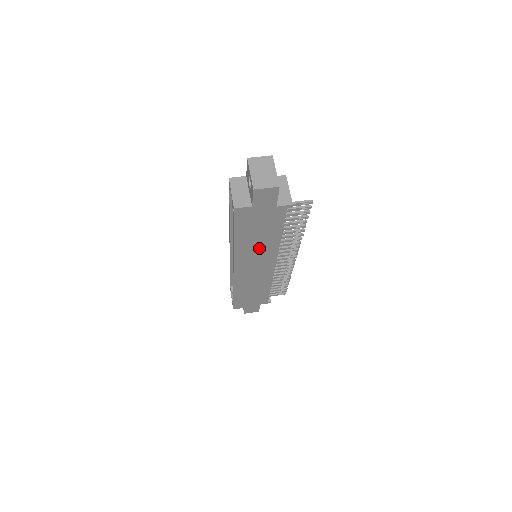
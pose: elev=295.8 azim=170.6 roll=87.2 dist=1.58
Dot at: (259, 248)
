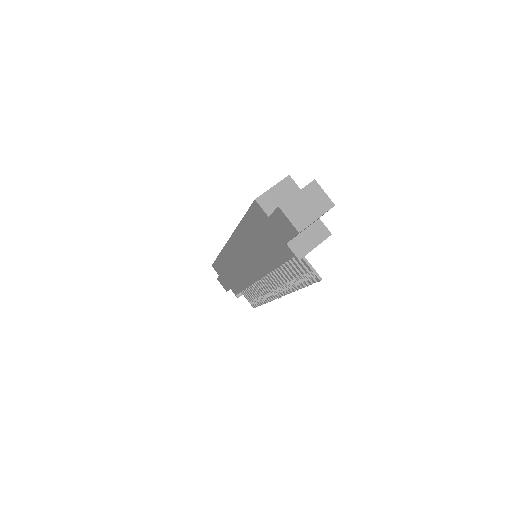
Dot at: (254, 253)
